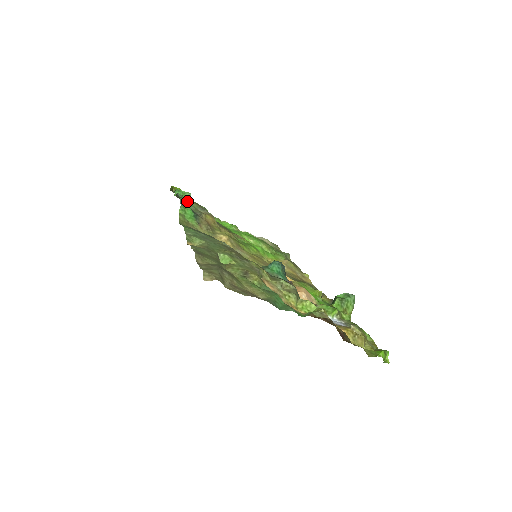
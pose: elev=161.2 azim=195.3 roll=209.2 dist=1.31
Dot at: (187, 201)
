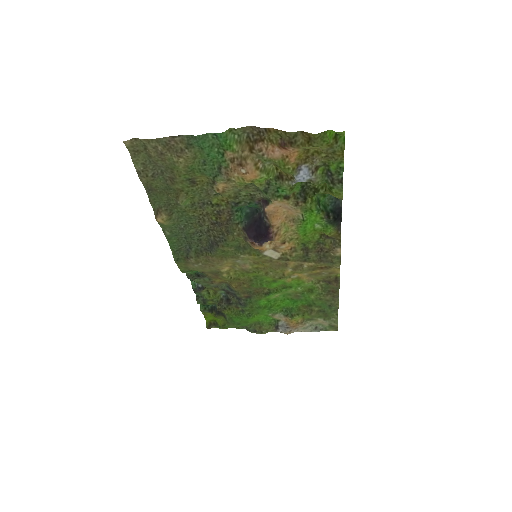
Dot at: occluded
